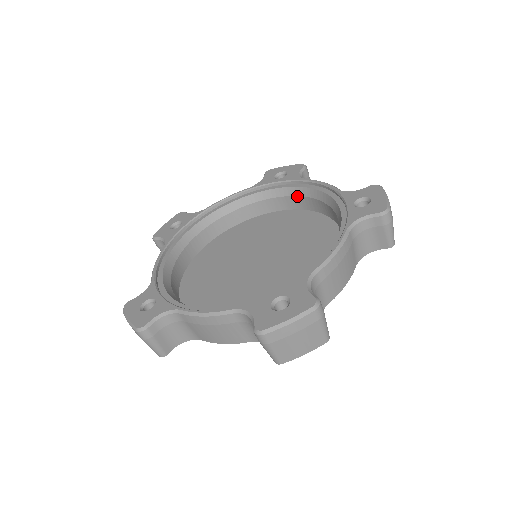
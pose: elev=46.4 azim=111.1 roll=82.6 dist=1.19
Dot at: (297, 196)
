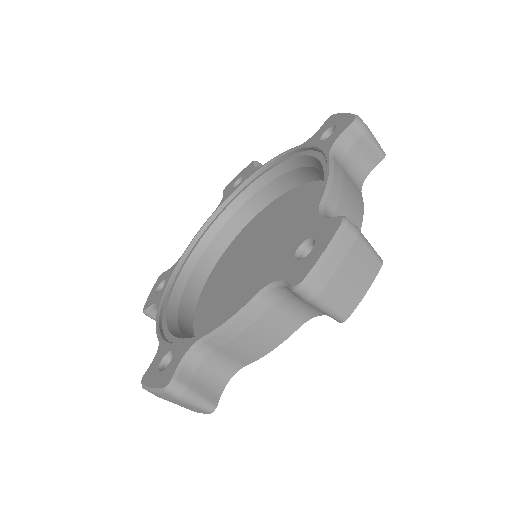
Dot at: (264, 187)
